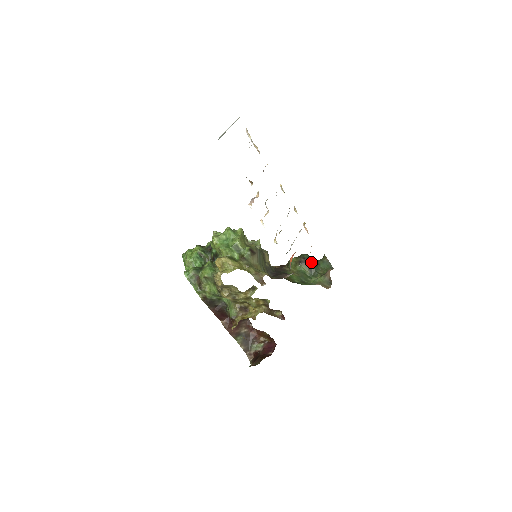
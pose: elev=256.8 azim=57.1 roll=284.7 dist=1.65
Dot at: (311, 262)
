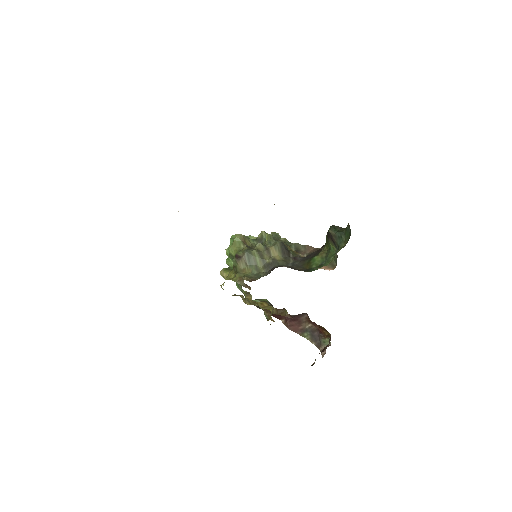
Dot at: (333, 235)
